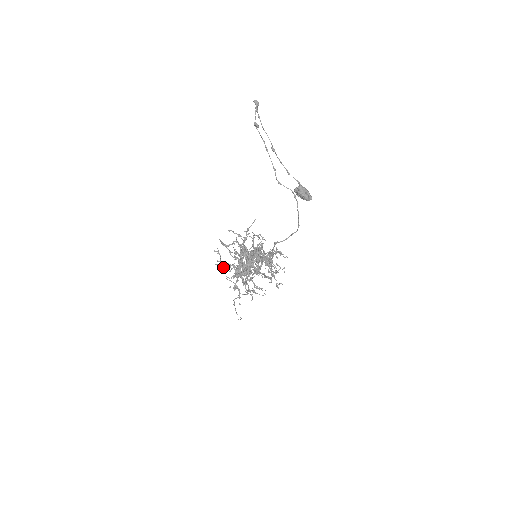
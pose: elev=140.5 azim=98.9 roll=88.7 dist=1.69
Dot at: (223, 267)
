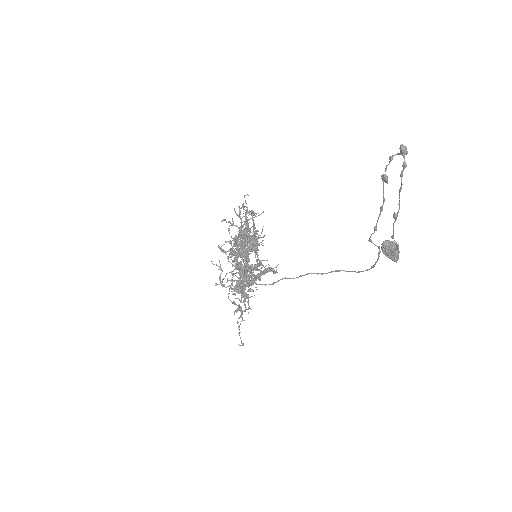
Dot at: (223, 284)
